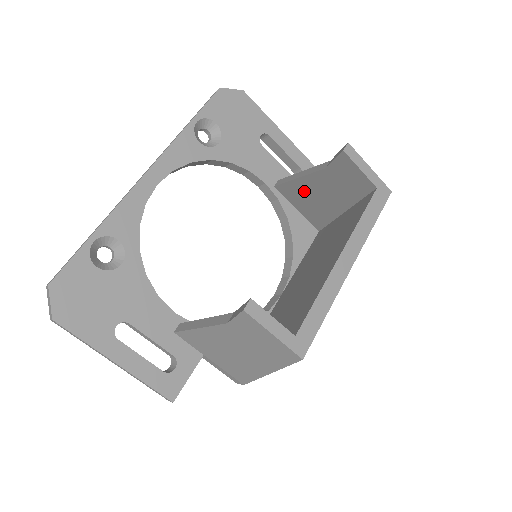
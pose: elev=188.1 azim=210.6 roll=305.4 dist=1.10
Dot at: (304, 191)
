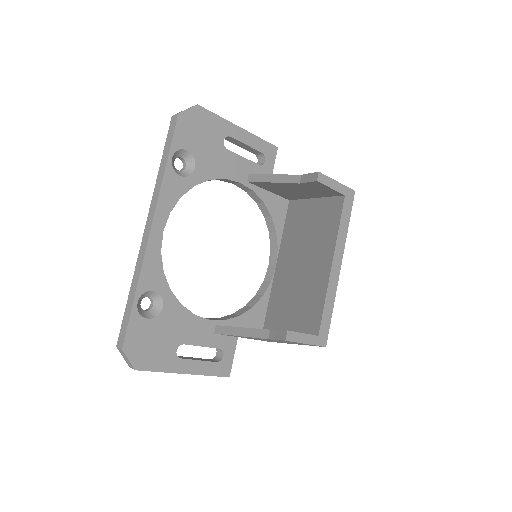
Dot at: (277, 187)
